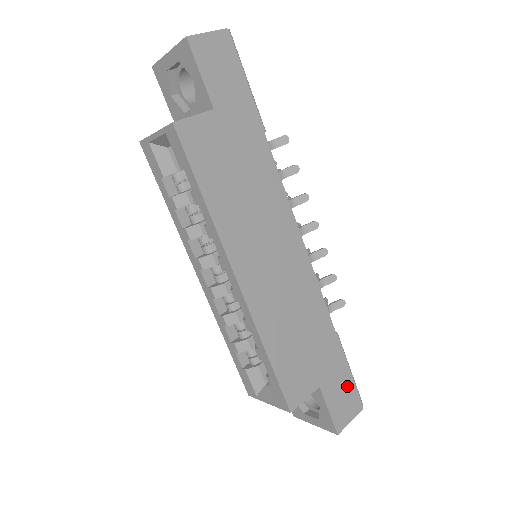
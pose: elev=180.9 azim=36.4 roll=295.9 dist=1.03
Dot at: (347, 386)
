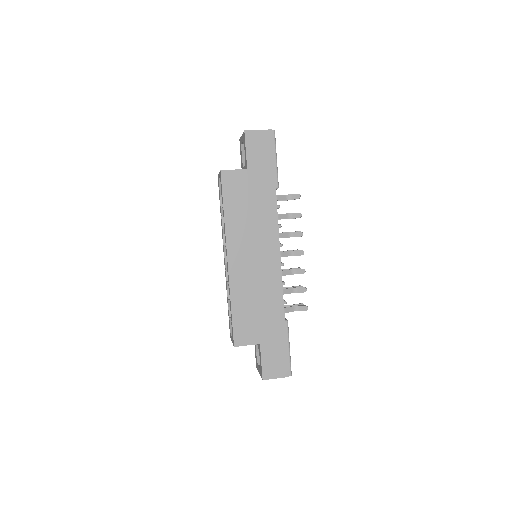
Dot at: (281, 356)
